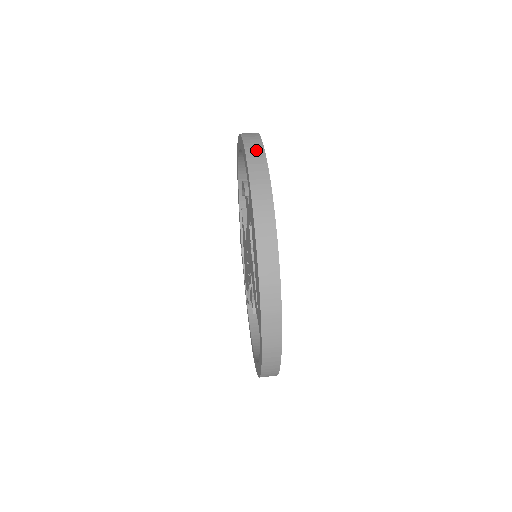
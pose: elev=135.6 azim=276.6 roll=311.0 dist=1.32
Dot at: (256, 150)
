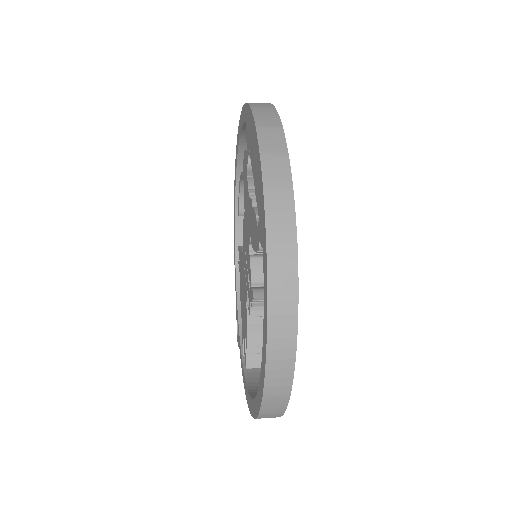
Dot at: occluded
